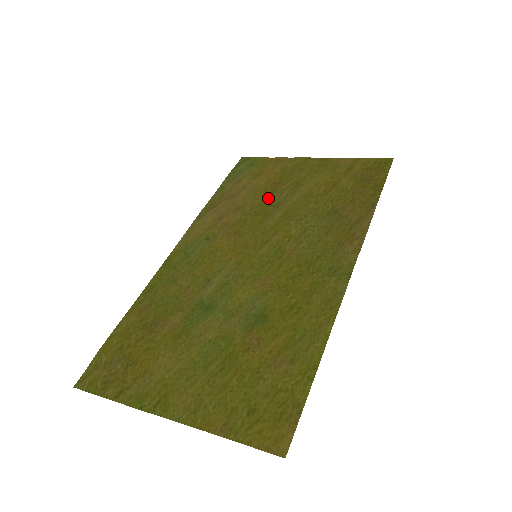
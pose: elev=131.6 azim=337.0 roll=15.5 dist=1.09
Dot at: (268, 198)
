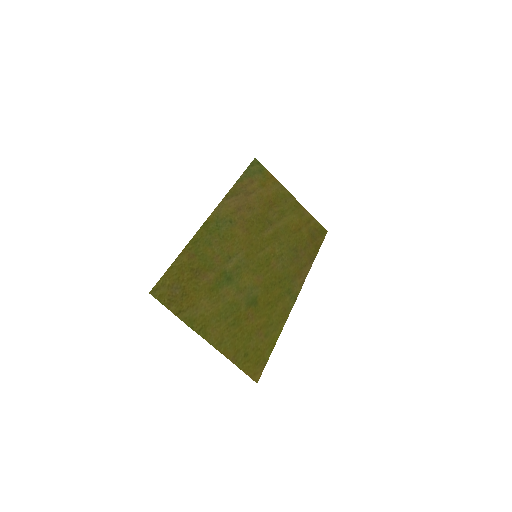
Dot at: (267, 212)
